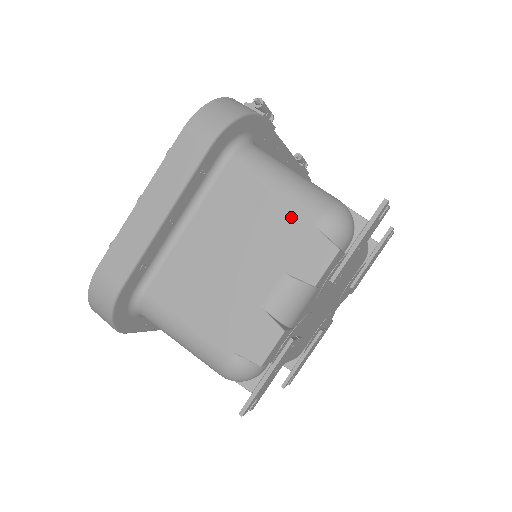
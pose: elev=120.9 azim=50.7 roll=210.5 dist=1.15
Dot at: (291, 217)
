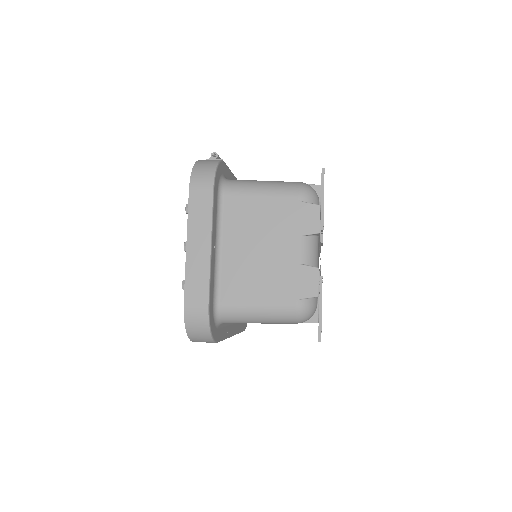
Dot at: (282, 204)
